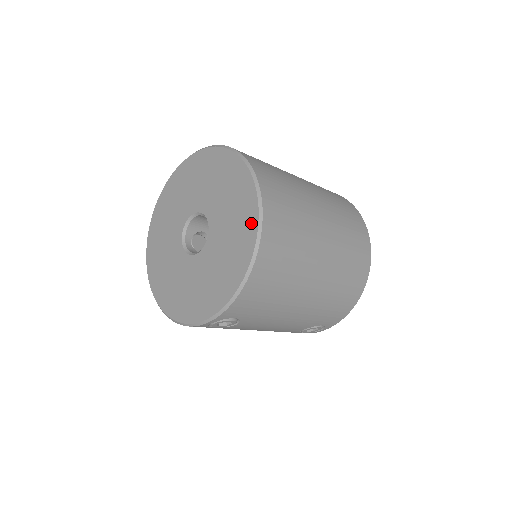
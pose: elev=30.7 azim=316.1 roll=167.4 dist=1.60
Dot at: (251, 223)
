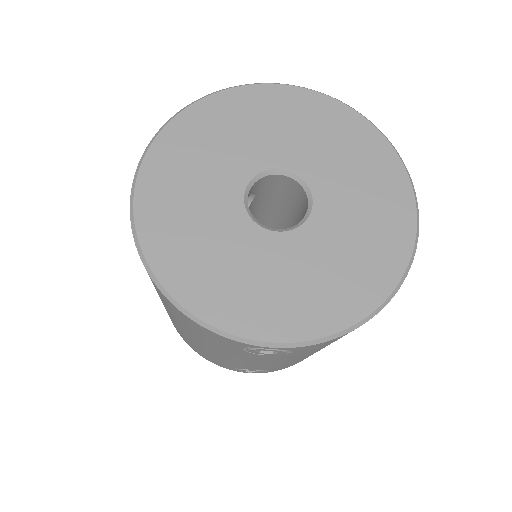
Dot at: (400, 245)
